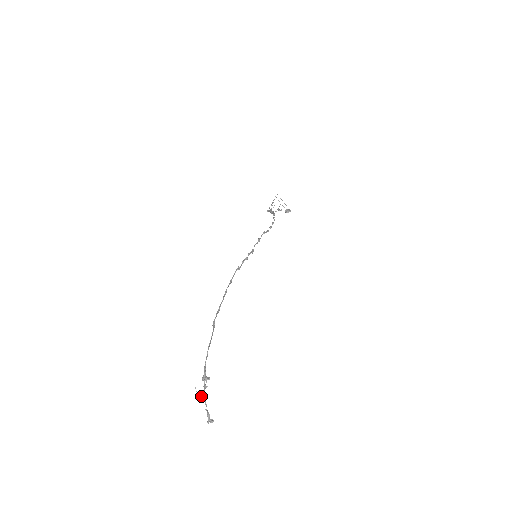
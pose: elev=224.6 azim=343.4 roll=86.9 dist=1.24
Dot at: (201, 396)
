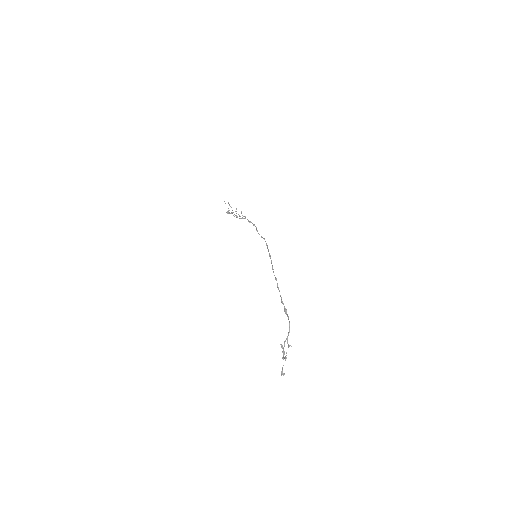
Dot at: (286, 358)
